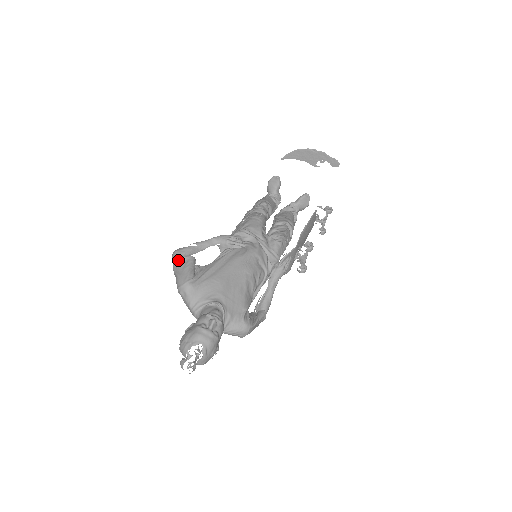
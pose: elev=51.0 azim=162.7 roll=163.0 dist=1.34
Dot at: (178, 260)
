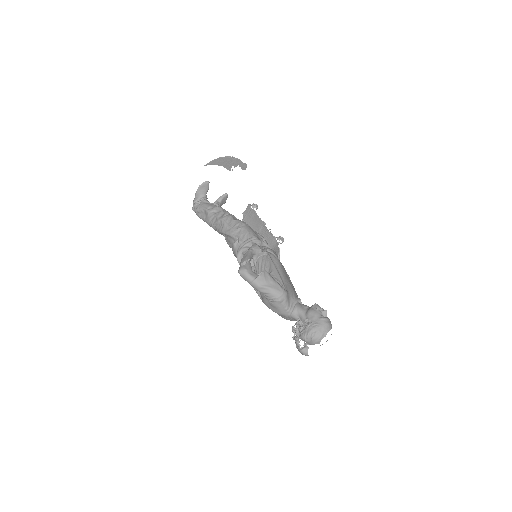
Dot at: (259, 276)
